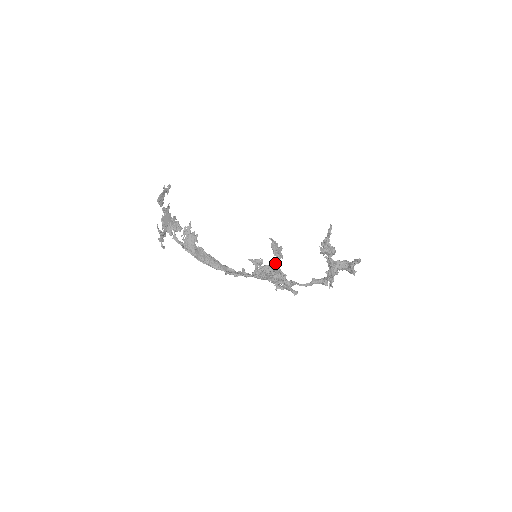
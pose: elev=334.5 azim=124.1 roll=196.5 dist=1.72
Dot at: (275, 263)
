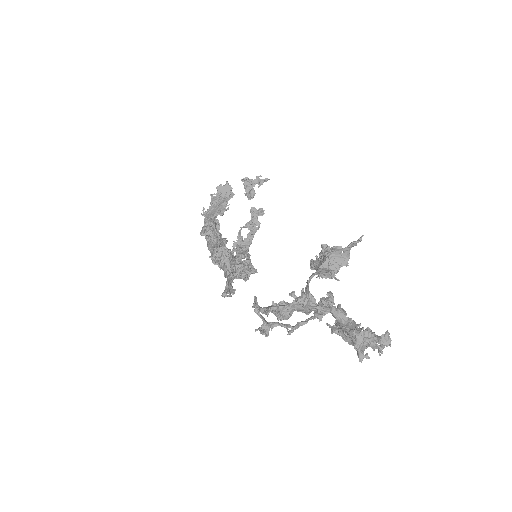
Dot at: (215, 213)
